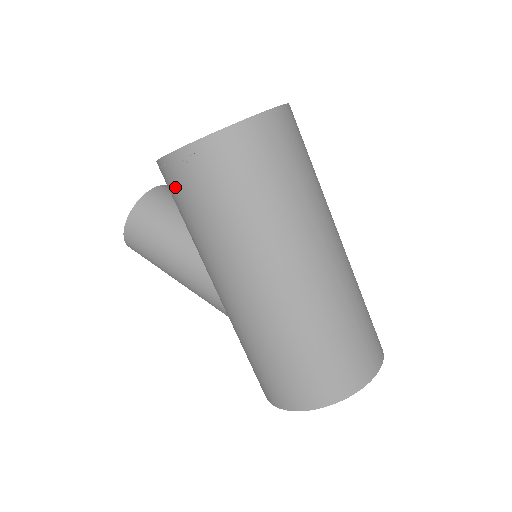
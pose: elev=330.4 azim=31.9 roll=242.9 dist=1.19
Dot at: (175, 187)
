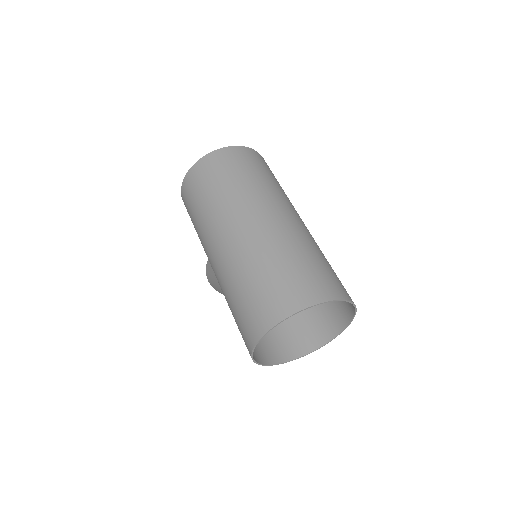
Dot at: occluded
